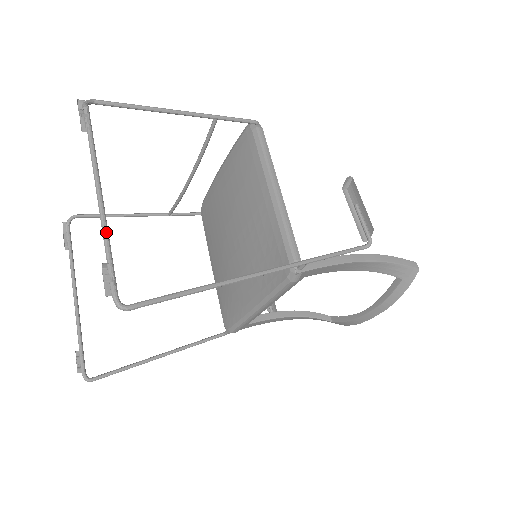
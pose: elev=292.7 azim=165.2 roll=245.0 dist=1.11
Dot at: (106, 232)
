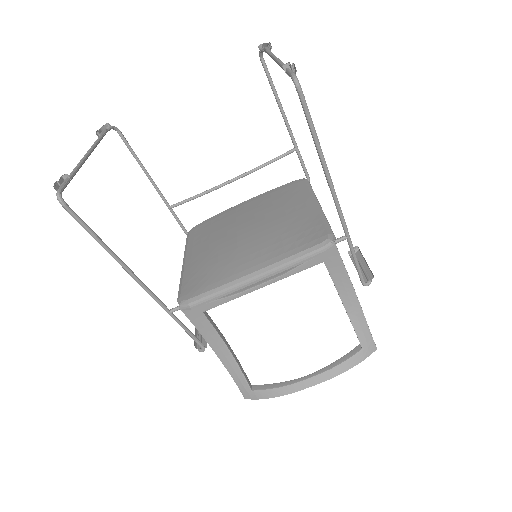
Dot at: occluded
